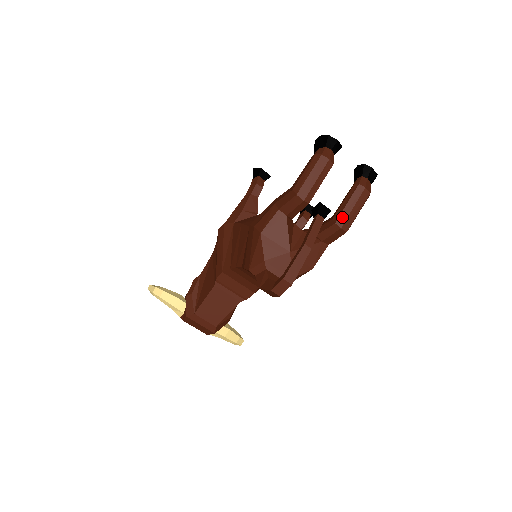
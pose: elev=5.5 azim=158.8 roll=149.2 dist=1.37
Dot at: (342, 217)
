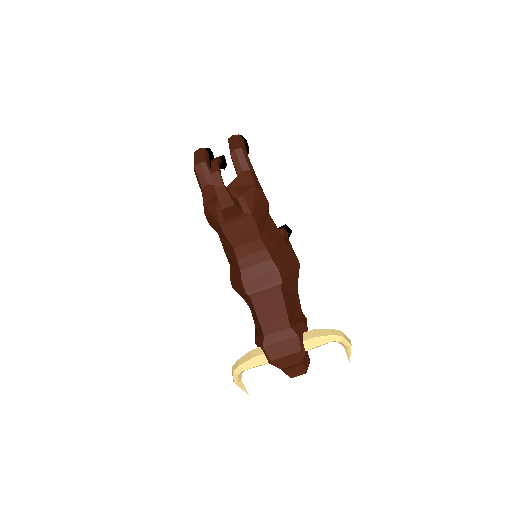
Dot at: (231, 149)
